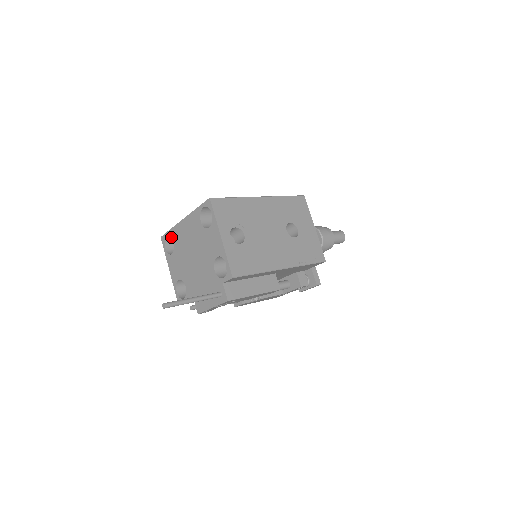
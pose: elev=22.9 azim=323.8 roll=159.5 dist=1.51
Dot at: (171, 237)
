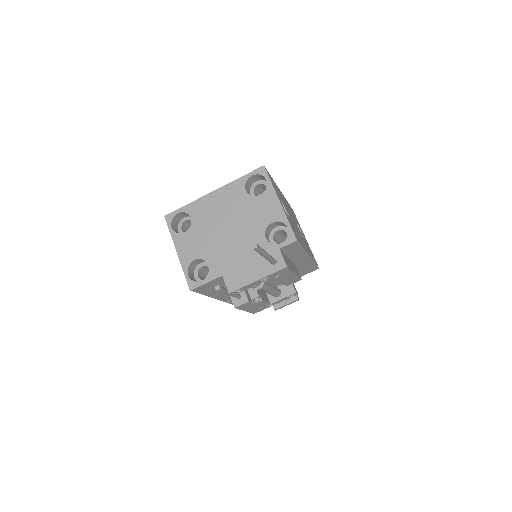
Dot at: (178, 217)
